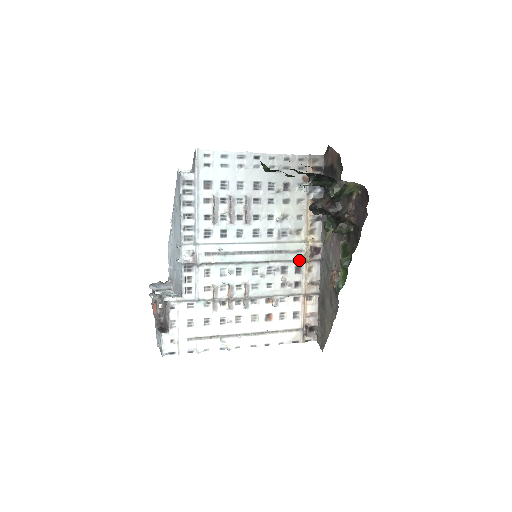
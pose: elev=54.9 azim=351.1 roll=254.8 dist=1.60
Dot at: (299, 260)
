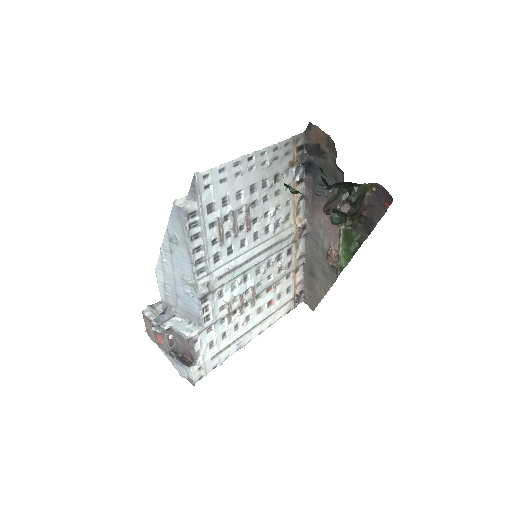
Dot at: (290, 243)
